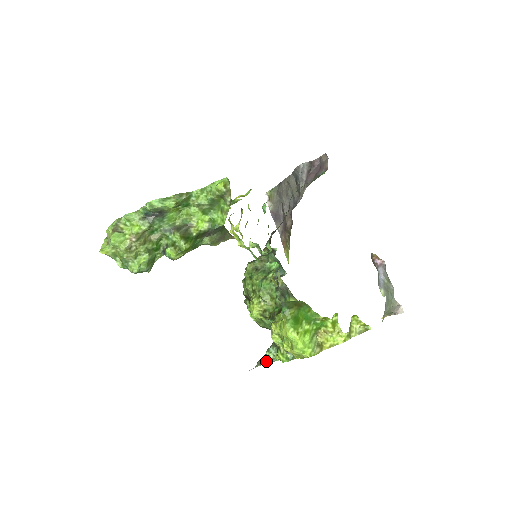
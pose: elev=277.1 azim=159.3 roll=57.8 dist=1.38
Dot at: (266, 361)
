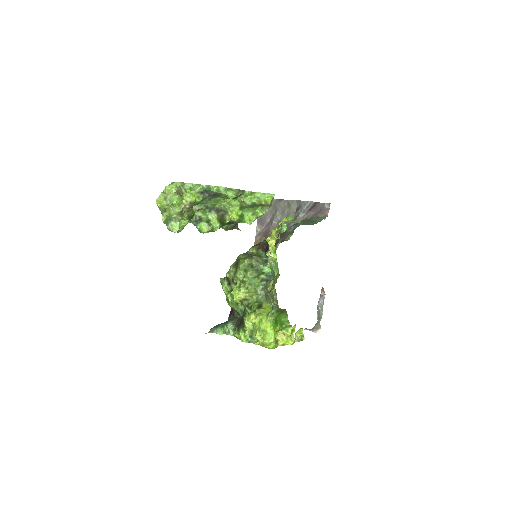
Dot at: (220, 332)
